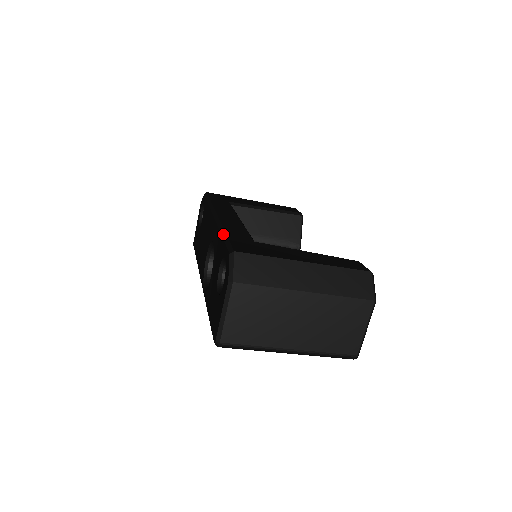
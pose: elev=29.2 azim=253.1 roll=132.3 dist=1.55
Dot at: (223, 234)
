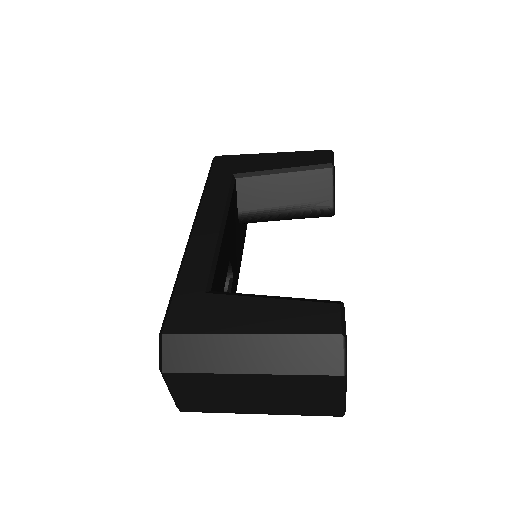
Dot at: (175, 281)
